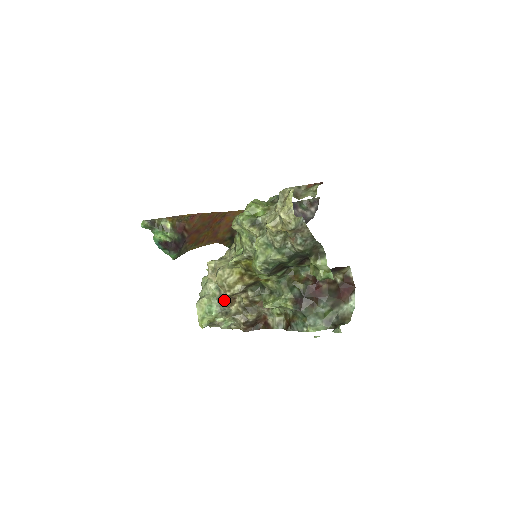
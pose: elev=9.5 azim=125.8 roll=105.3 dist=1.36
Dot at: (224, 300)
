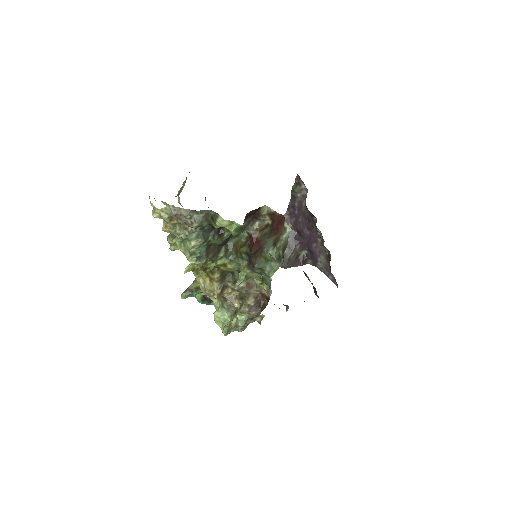
Dot at: (226, 304)
